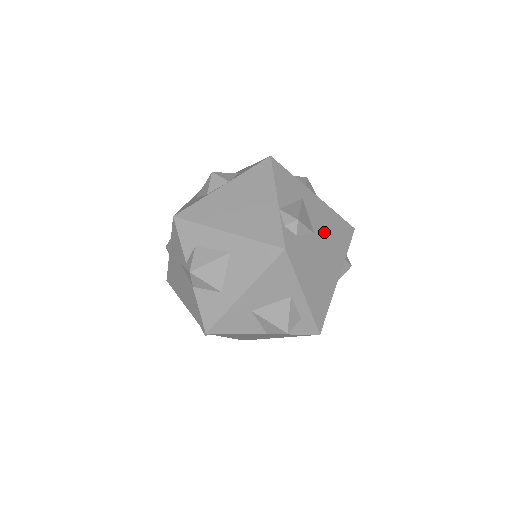
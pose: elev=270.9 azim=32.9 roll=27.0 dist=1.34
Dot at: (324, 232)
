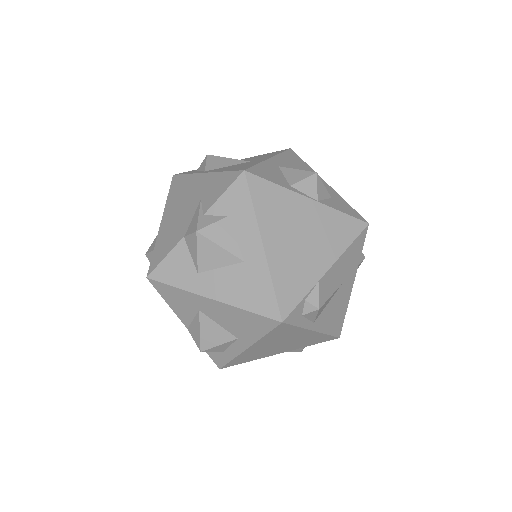
Dot at: (321, 326)
